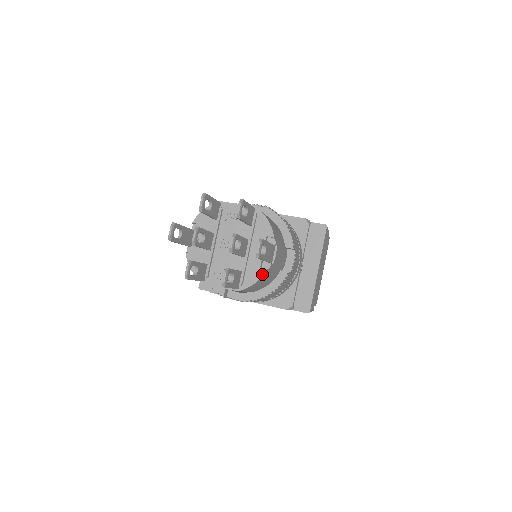
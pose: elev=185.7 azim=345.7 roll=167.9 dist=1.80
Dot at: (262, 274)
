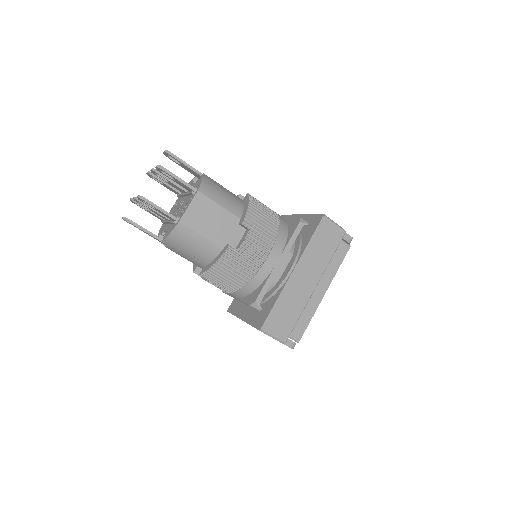
Dot at: (202, 176)
